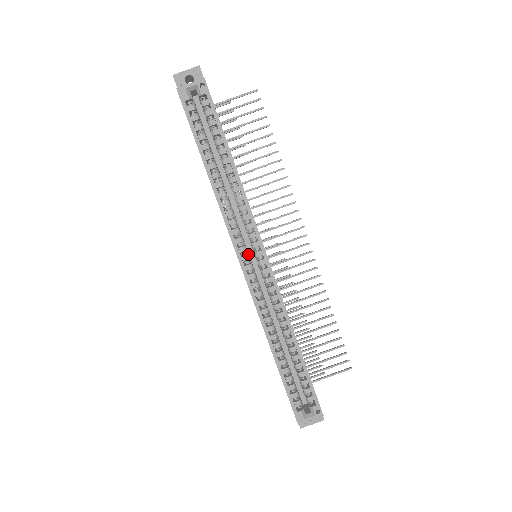
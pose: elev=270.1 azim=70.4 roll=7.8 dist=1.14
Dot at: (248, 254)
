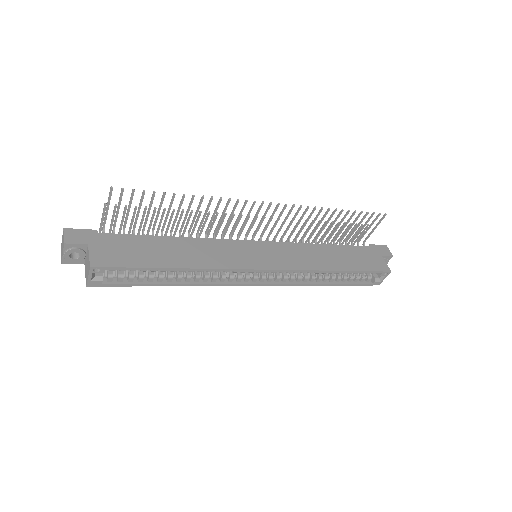
Dot at: (254, 276)
